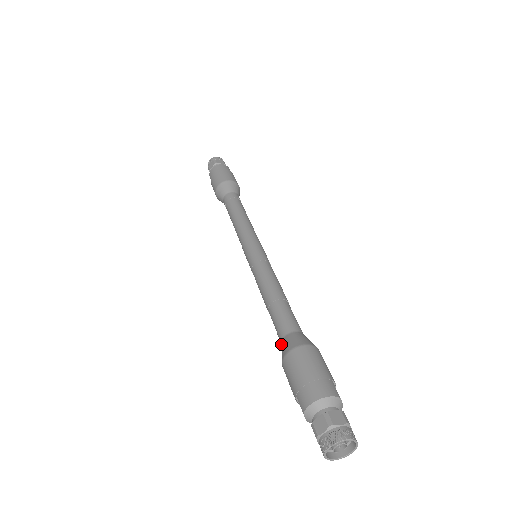
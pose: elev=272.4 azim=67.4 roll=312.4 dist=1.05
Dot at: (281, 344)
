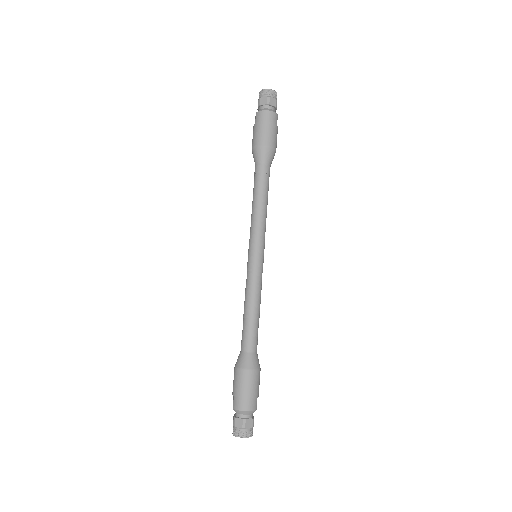
Dot at: (240, 353)
